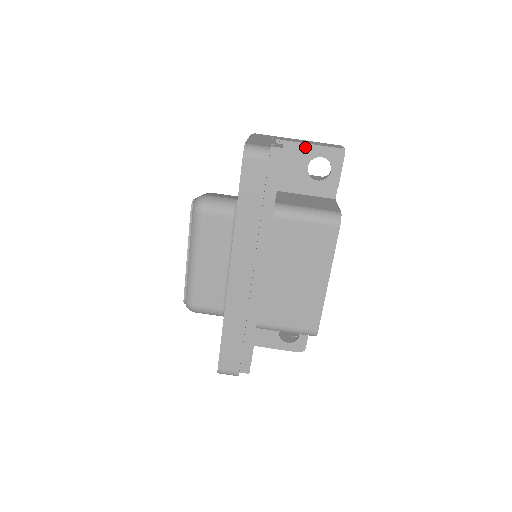
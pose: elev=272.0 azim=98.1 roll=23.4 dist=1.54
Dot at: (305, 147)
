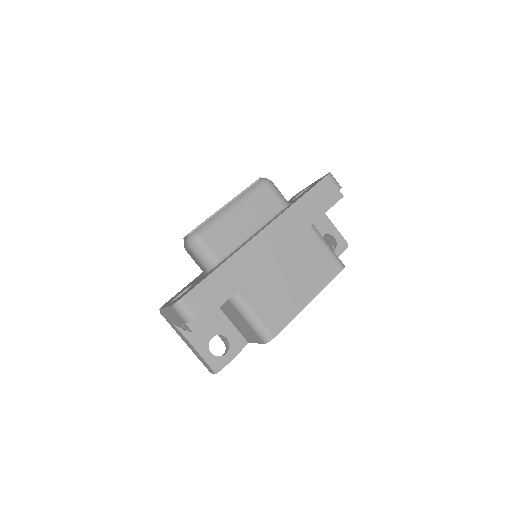
Dot at: (330, 223)
